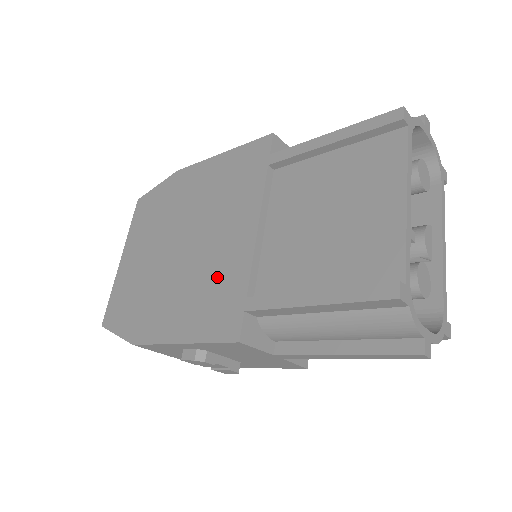
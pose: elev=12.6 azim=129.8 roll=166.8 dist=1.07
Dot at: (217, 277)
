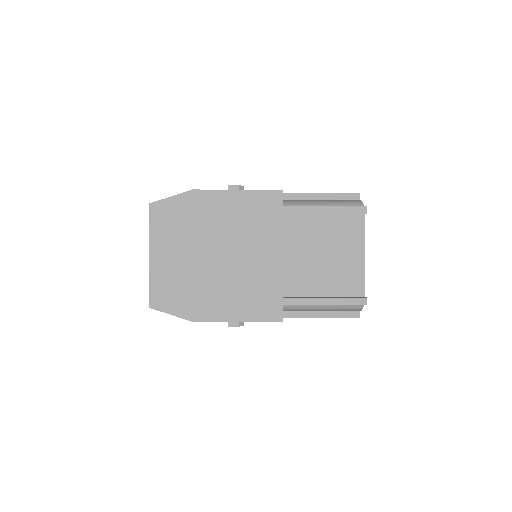
Dot at: (258, 283)
